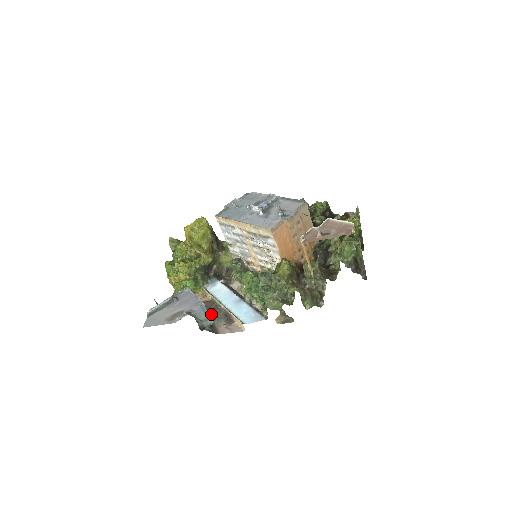
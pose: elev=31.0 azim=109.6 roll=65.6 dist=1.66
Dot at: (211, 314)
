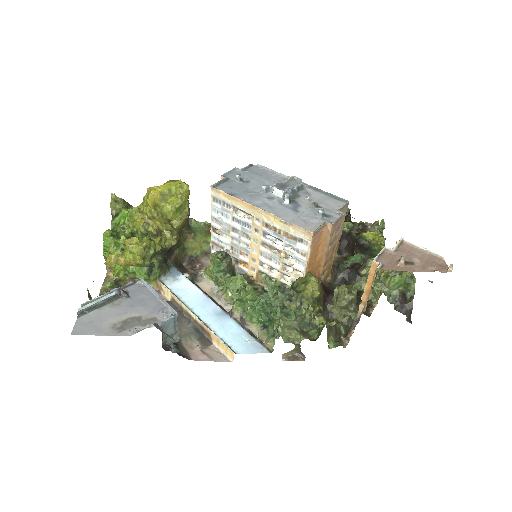
Dot at: occluded
